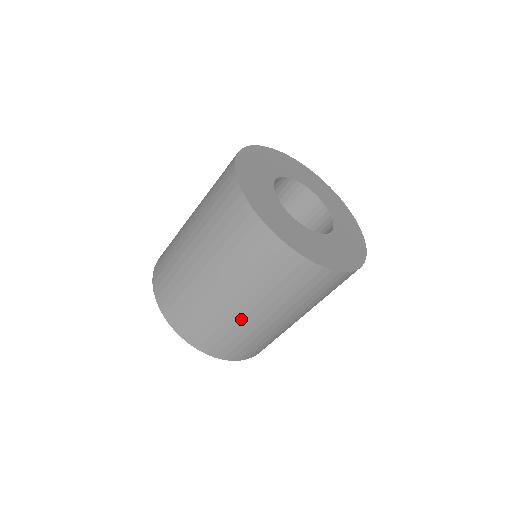
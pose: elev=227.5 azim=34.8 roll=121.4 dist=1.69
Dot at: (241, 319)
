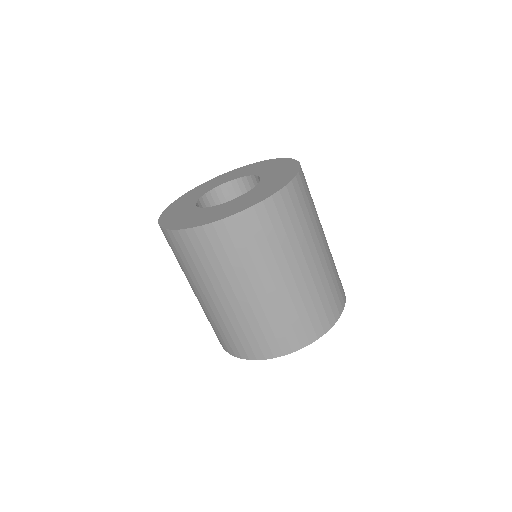
Dot at: (202, 305)
